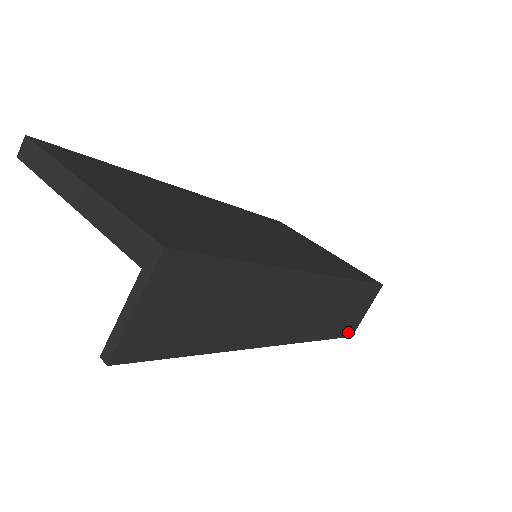
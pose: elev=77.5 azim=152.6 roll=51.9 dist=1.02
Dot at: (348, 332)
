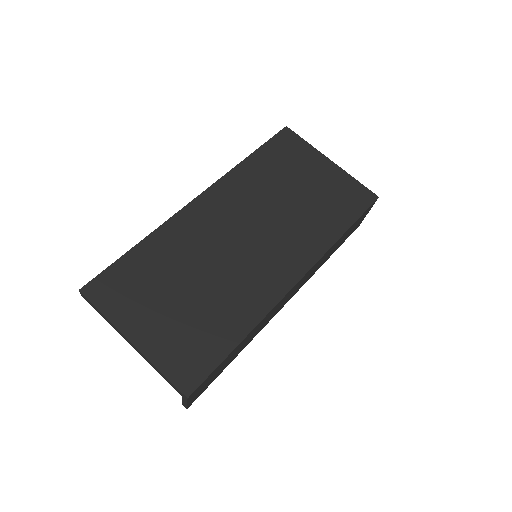
Dot at: (353, 231)
